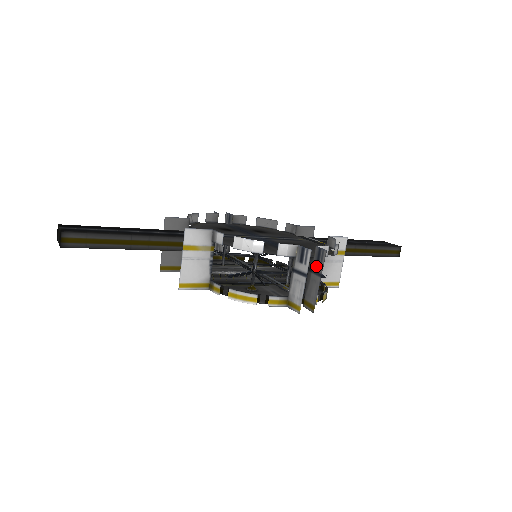
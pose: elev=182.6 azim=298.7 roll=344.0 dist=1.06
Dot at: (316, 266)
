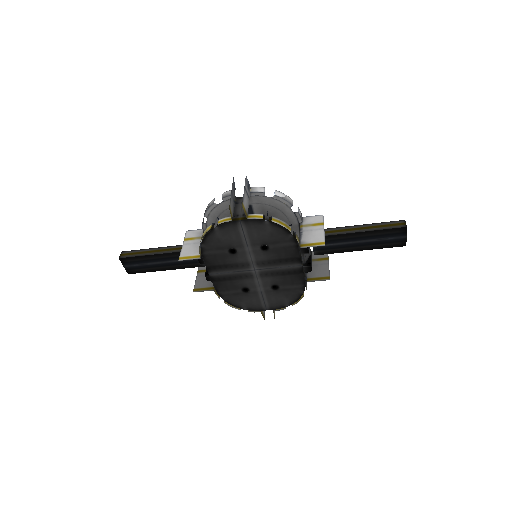
Dot at: (248, 191)
